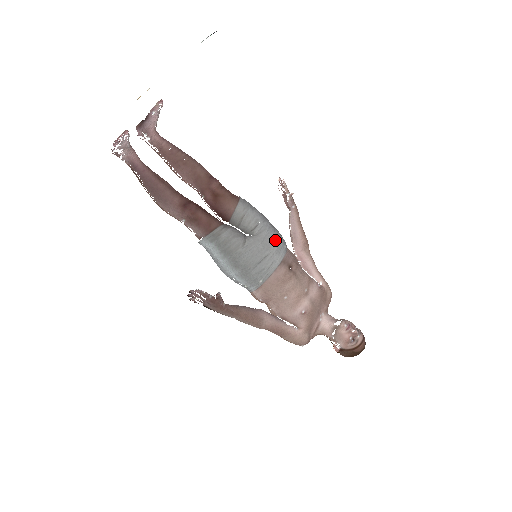
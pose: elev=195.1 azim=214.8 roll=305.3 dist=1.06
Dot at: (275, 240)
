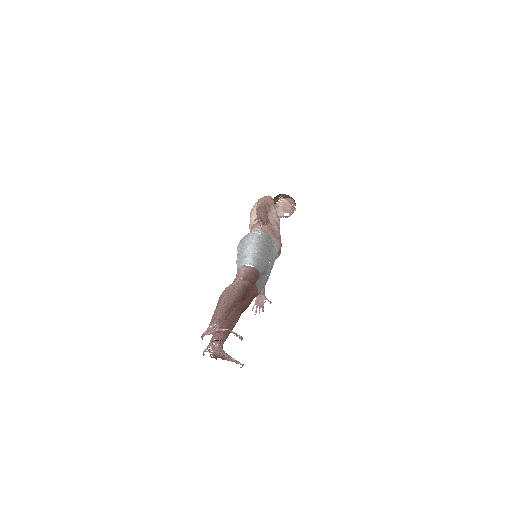
Dot at: (273, 252)
